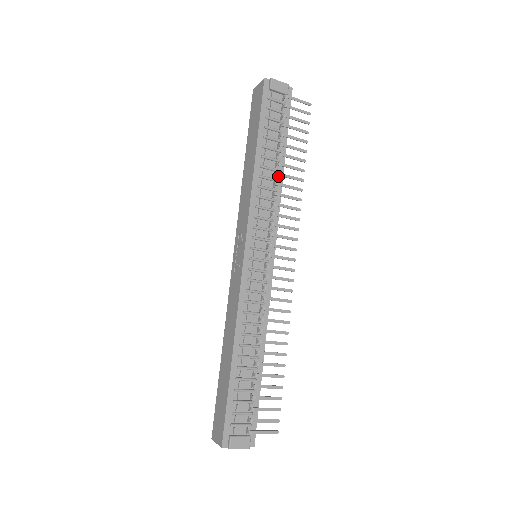
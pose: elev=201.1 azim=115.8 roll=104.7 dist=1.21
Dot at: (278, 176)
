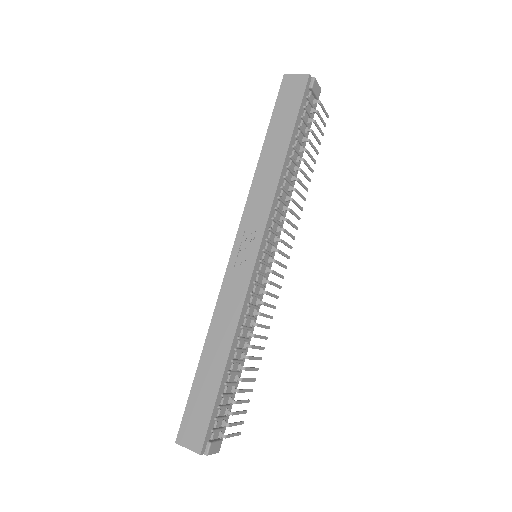
Dot at: (293, 180)
